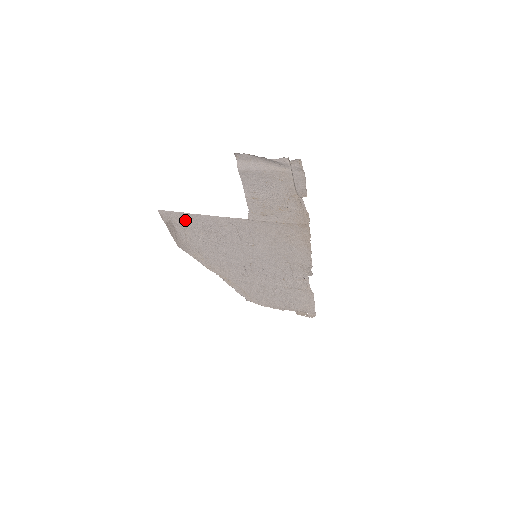
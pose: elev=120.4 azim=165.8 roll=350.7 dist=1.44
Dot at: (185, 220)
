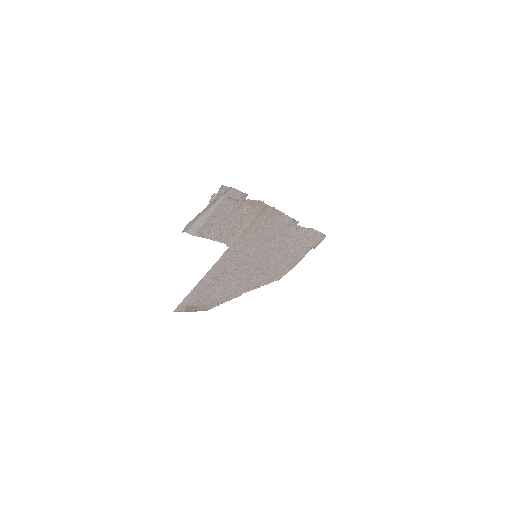
Dot at: (194, 295)
